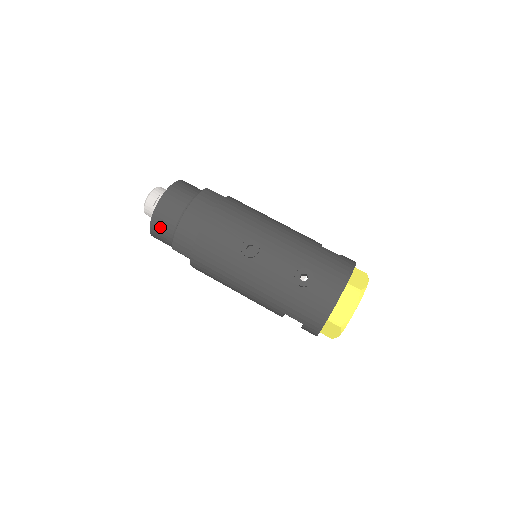
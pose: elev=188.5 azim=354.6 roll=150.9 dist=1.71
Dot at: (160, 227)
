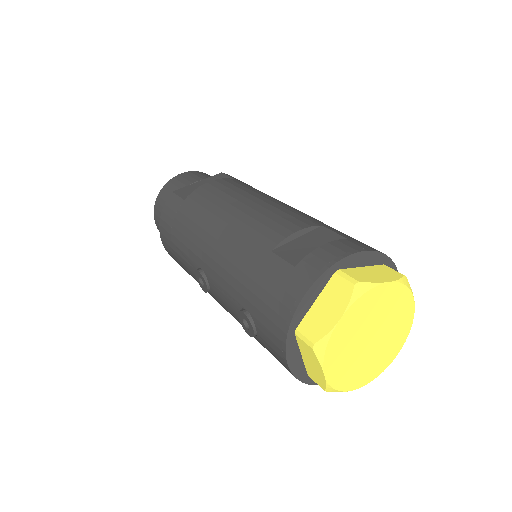
Dot at: occluded
